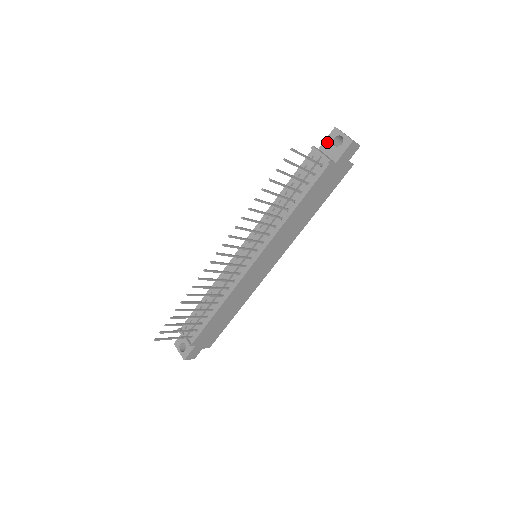
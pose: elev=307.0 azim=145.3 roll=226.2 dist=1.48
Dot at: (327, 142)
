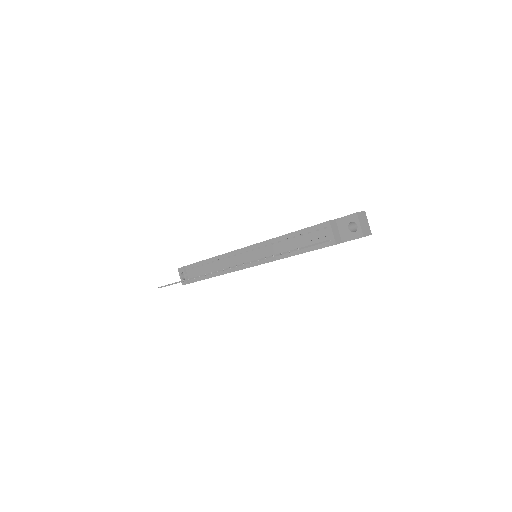
Dot at: (344, 220)
